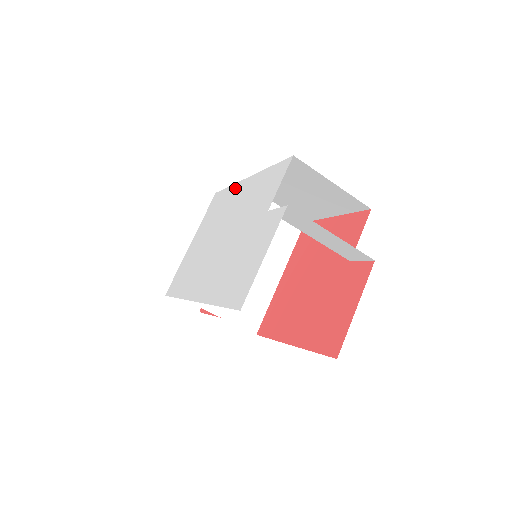
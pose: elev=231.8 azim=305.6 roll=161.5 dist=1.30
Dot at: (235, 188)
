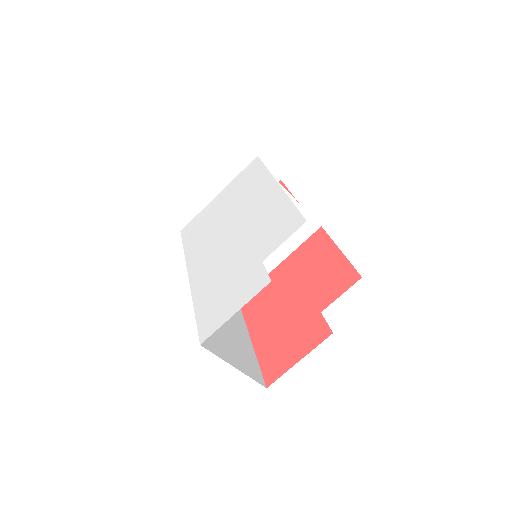
Dot at: (267, 180)
